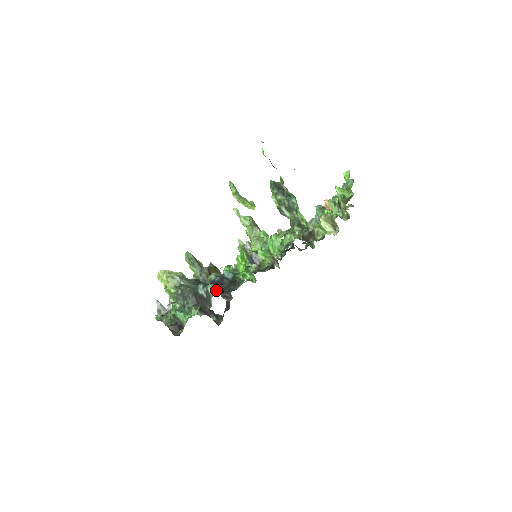
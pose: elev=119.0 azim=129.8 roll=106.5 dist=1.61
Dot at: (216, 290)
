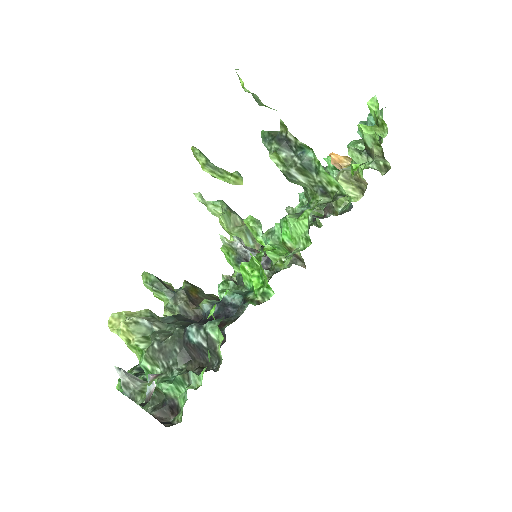
Dot at: occluded
